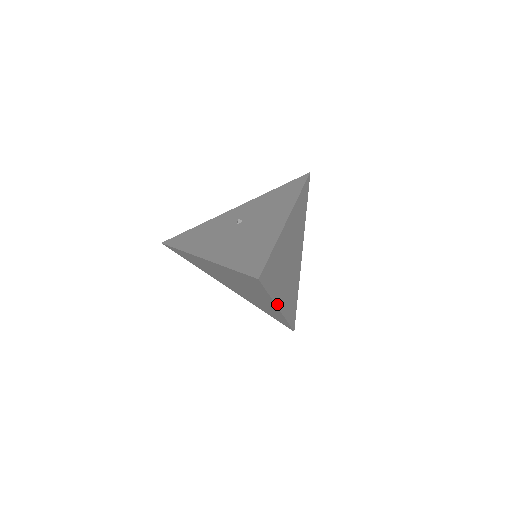
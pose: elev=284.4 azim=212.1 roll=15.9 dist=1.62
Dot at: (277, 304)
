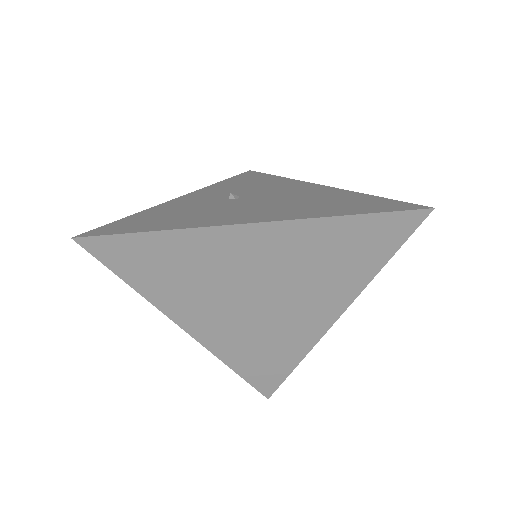
Dot at: (347, 304)
